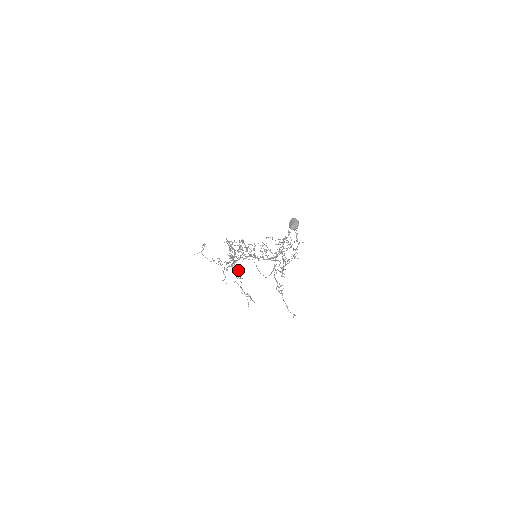
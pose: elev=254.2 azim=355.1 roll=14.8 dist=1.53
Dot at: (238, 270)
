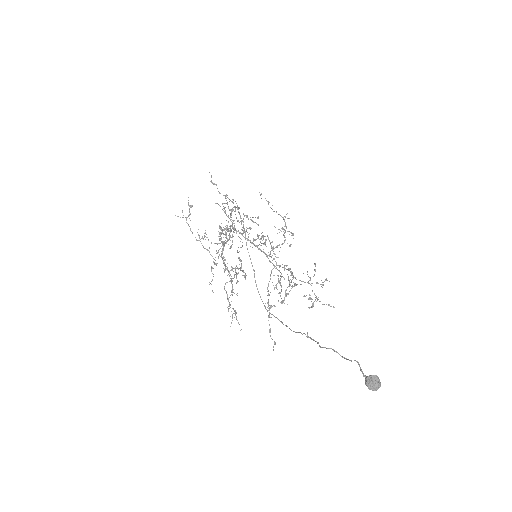
Dot at: (233, 278)
